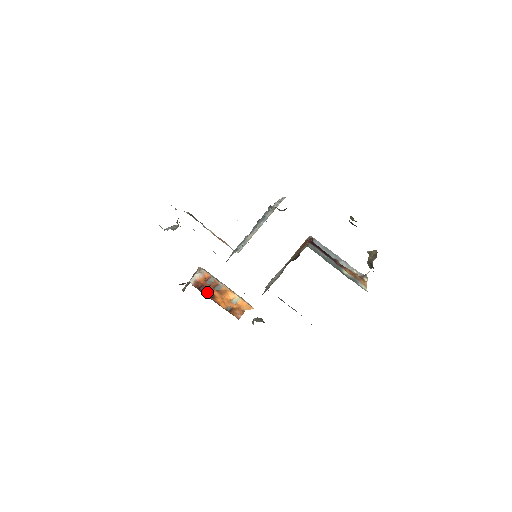
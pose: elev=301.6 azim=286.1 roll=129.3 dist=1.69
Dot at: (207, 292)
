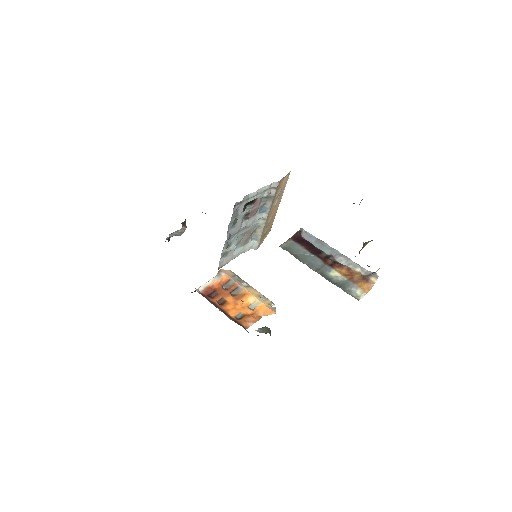
Dot at: (217, 298)
